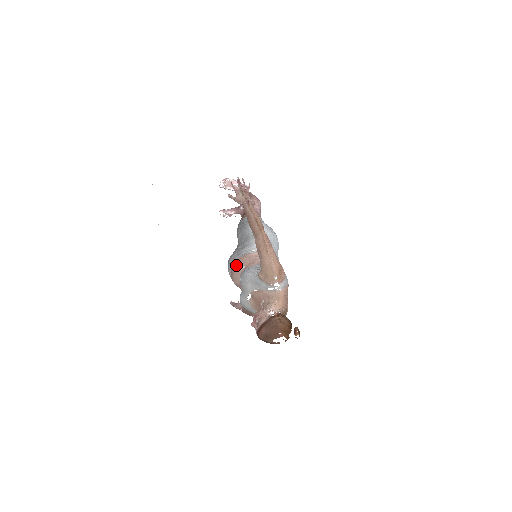
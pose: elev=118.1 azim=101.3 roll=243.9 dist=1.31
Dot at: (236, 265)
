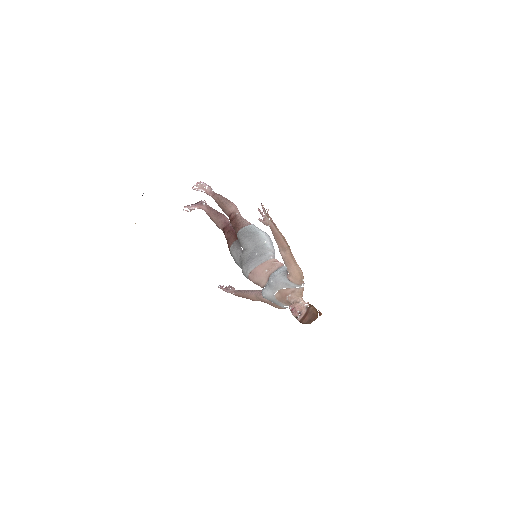
Dot at: (259, 269)
